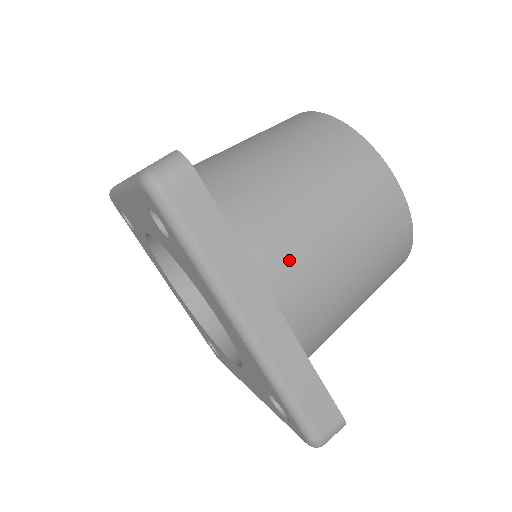
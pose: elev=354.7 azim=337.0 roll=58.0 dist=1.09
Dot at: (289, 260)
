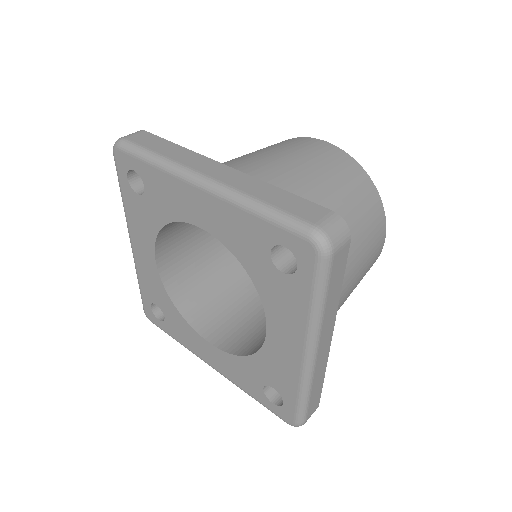
Dot at: (238, 168)
